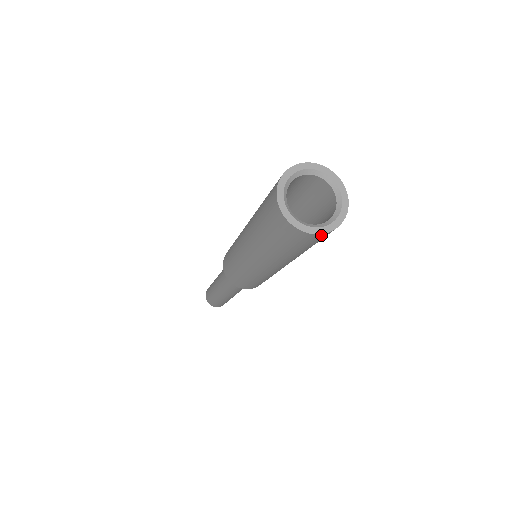
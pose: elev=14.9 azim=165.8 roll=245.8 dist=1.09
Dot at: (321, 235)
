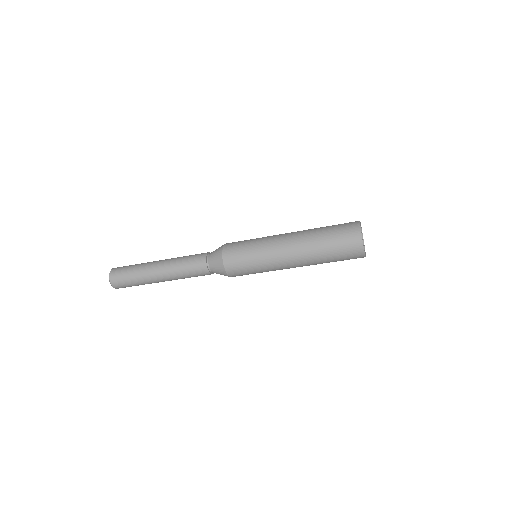
Dot at: (362, 252)
